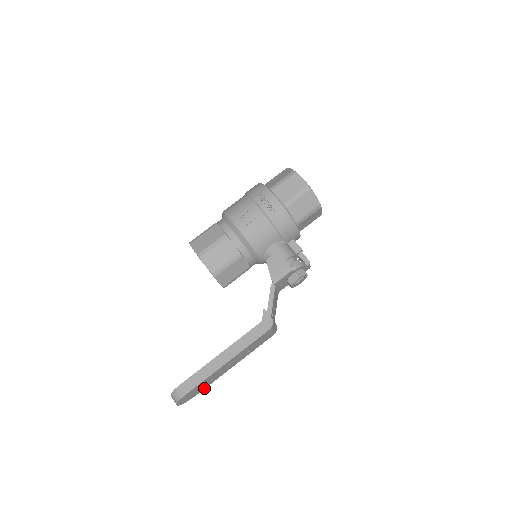
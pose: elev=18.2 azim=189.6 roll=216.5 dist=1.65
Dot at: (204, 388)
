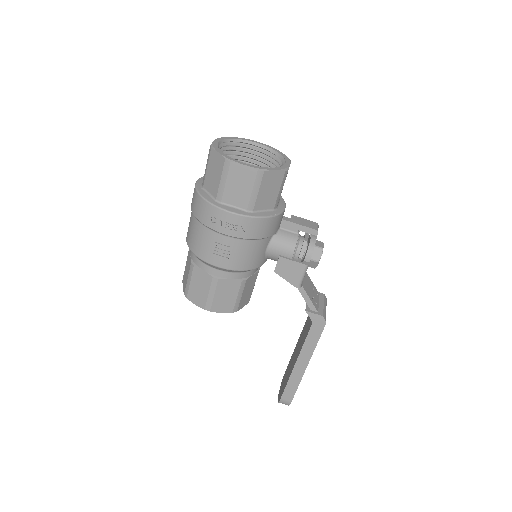
Dot at: occluded
